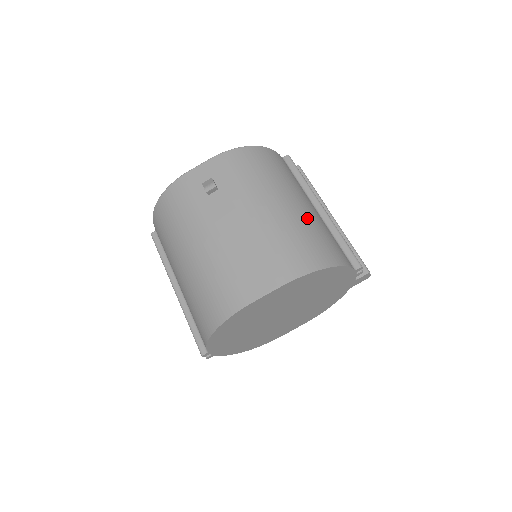
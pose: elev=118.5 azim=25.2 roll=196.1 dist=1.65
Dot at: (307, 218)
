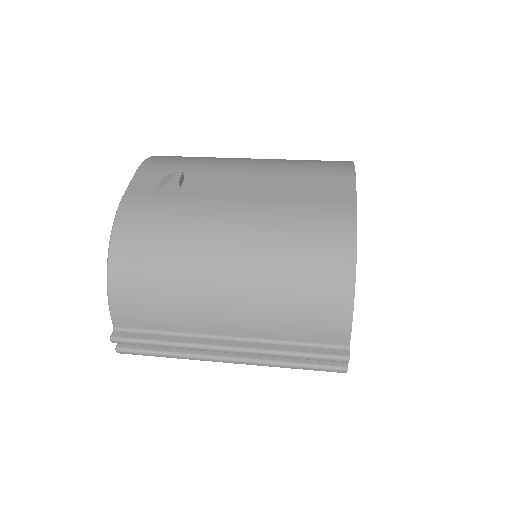
Dot at: occluded
